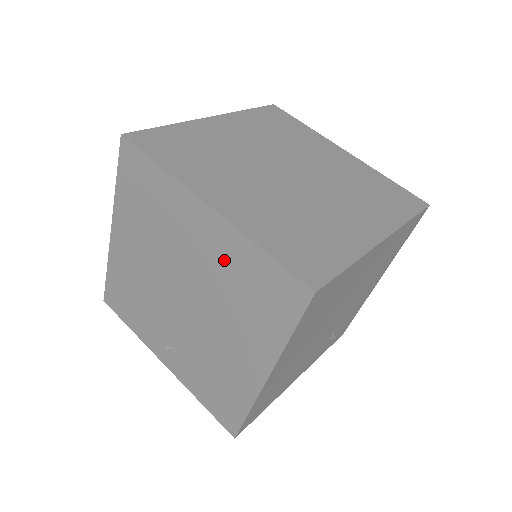
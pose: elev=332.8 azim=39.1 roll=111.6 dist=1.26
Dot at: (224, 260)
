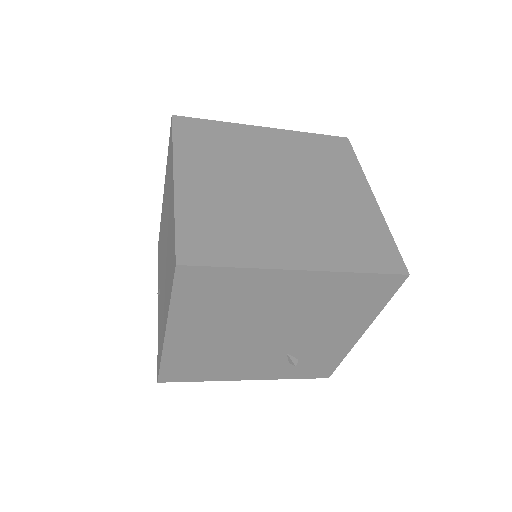
Dot at: occluded
